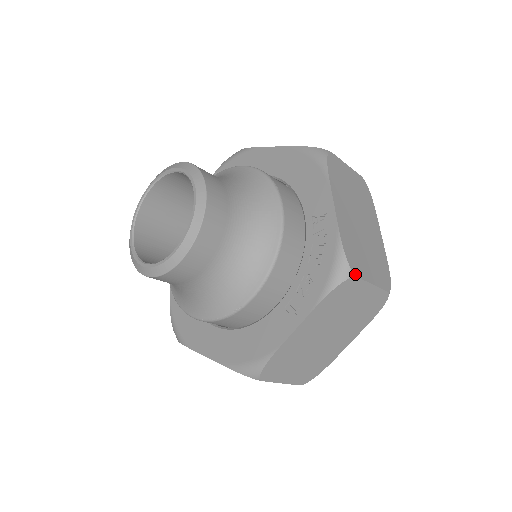
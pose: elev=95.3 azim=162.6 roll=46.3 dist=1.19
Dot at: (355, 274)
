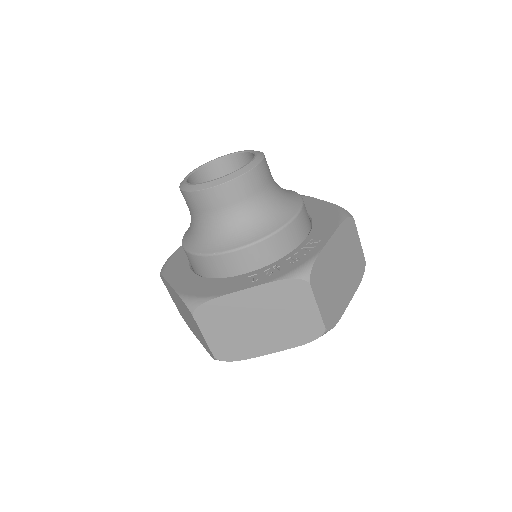
Dot at: (310, 282)
